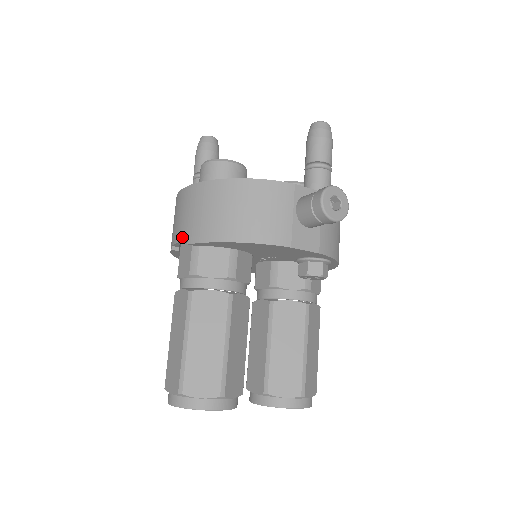
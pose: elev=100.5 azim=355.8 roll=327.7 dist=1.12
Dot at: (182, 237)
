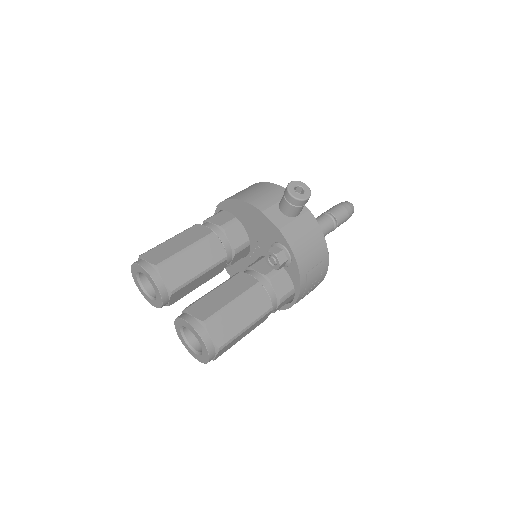
Dot at: occluded
